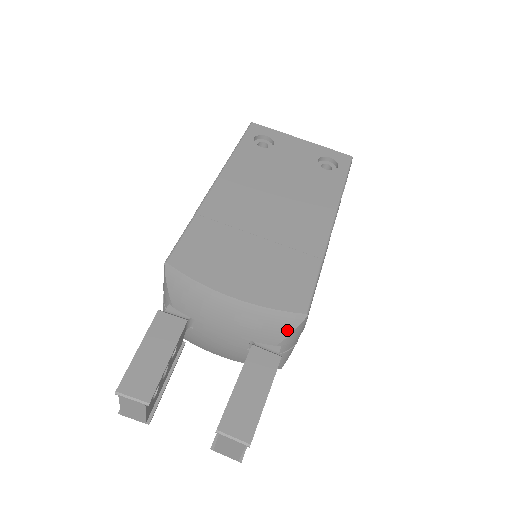
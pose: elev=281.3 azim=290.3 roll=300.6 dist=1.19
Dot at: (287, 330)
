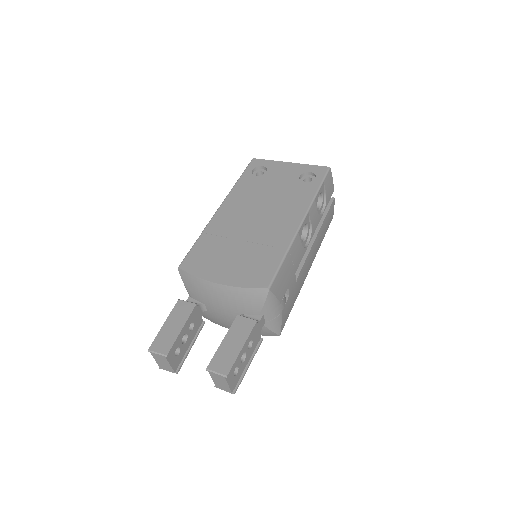
Dot at: (260, 302)
